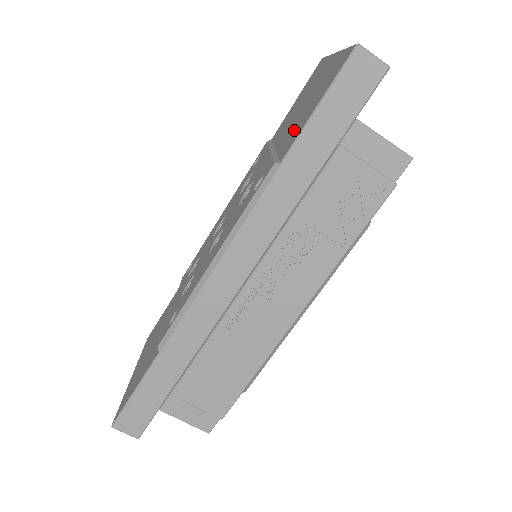
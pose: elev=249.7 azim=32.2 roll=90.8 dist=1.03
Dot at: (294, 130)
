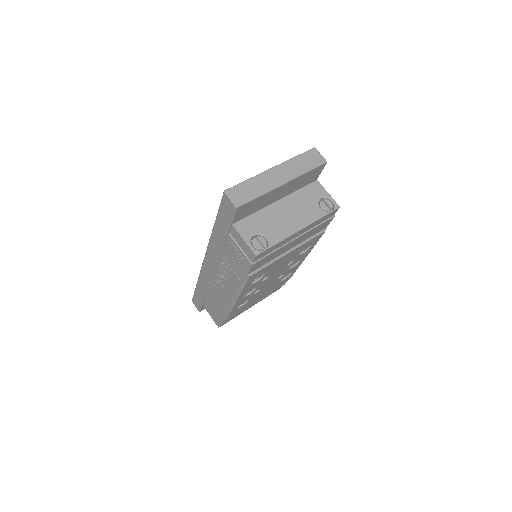
Dot at: occluded
